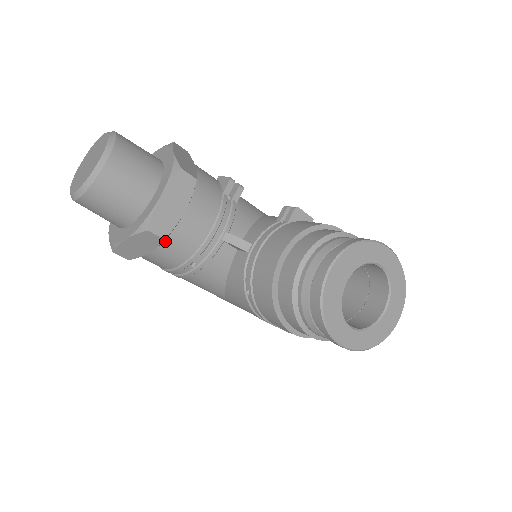
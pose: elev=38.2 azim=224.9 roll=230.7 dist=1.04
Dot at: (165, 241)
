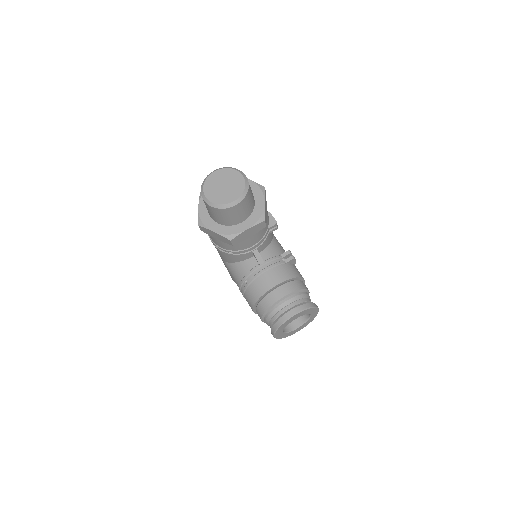
Dot at: occluded
